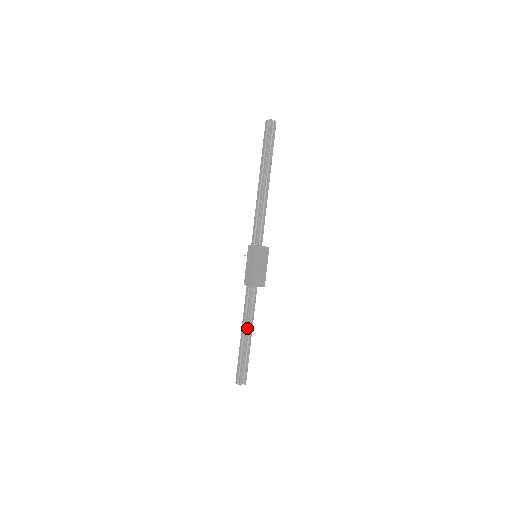
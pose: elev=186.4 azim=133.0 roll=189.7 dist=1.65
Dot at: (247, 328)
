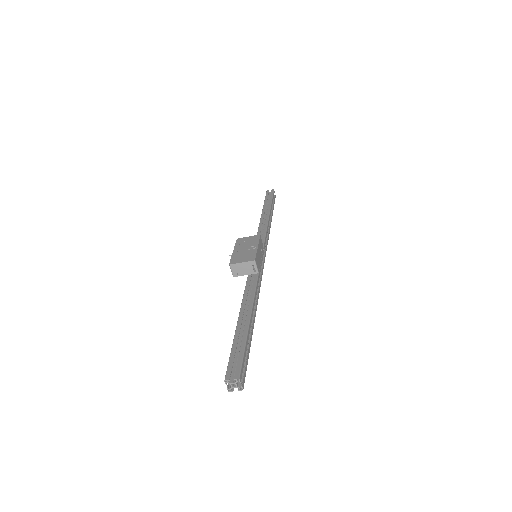
Dot at: (240, 312)
